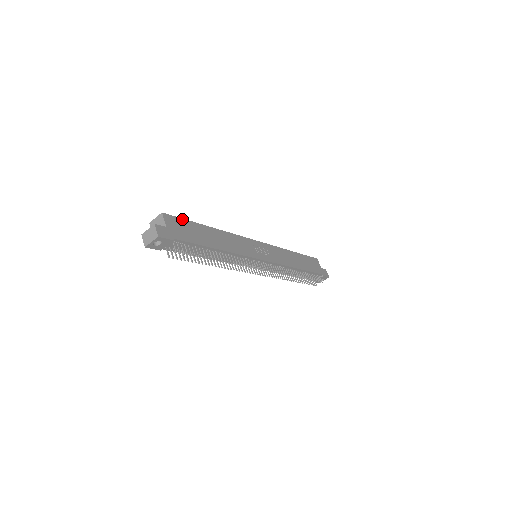
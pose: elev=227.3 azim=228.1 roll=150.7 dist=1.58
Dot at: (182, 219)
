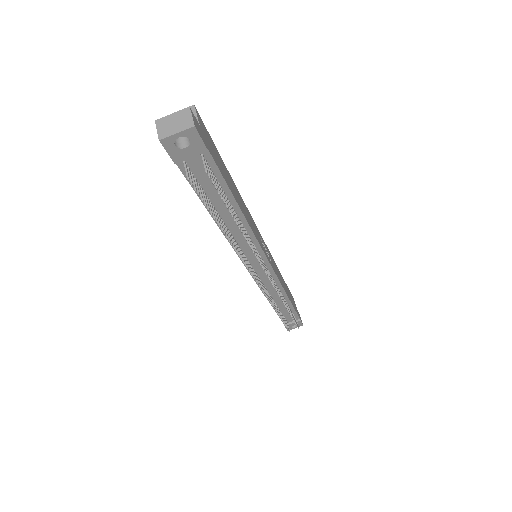
Dot at: occluded
